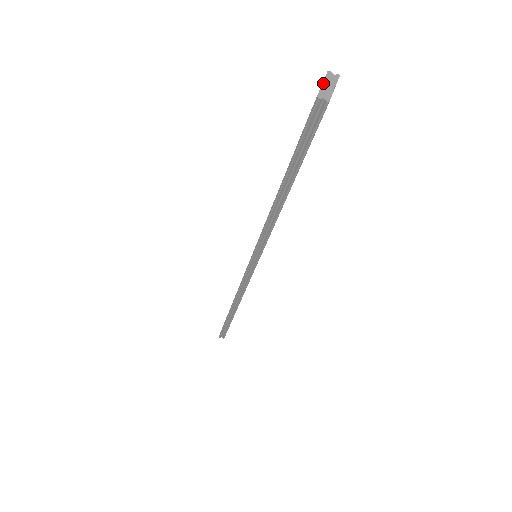
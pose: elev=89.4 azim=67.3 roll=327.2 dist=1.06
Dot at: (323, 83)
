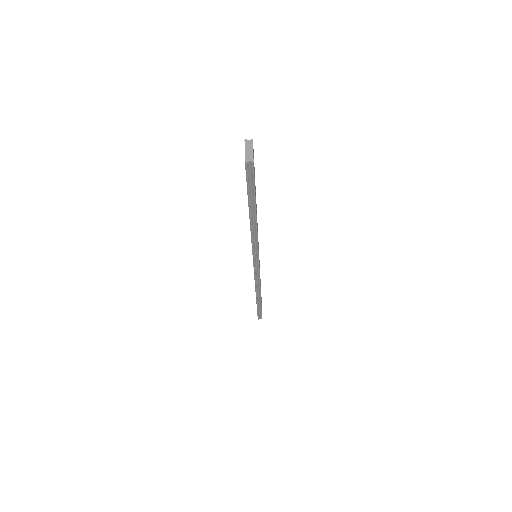
Dot at: (245, 150)
